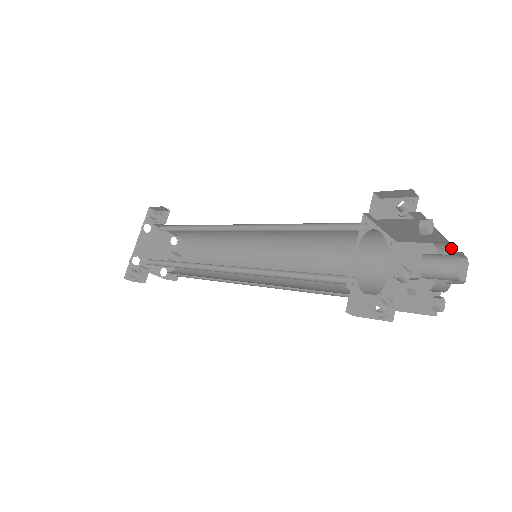
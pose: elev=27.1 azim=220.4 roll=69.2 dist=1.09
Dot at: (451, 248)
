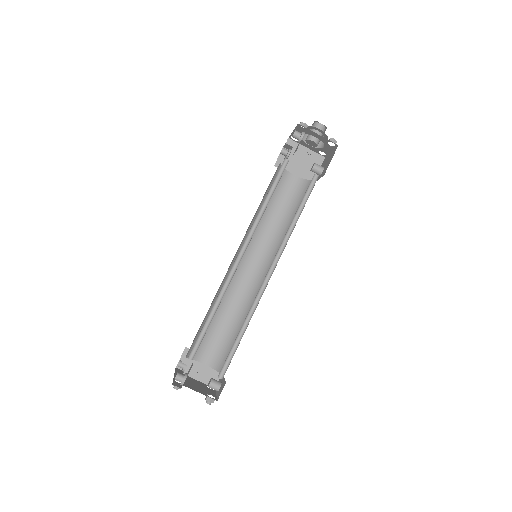
Dot at: occluded
